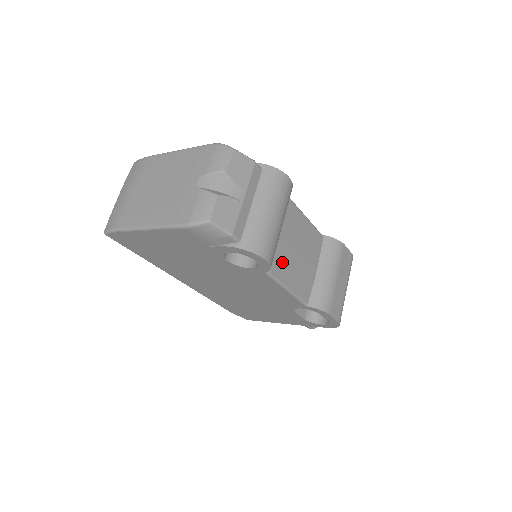
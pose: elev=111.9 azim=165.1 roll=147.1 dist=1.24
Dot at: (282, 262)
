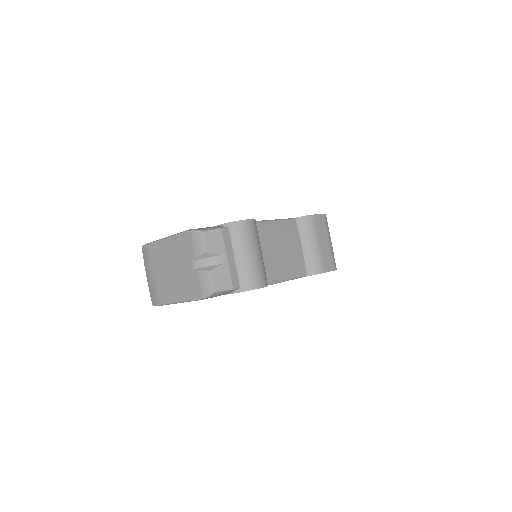
Dot at: (274, 269)
